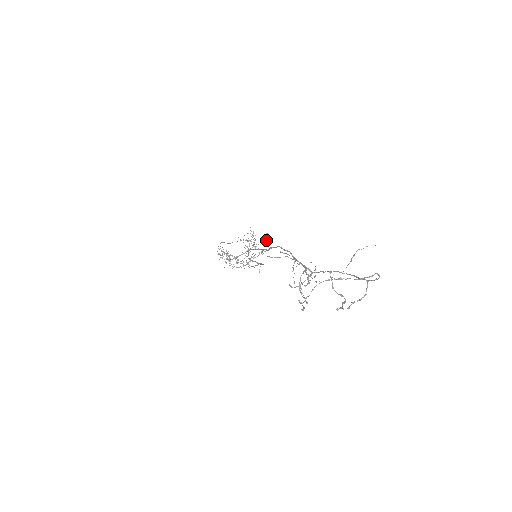
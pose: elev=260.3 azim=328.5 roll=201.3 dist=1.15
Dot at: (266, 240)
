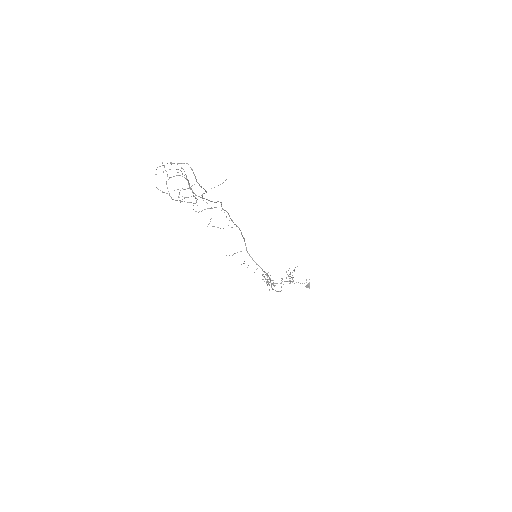
Dot at: (307, 285)
